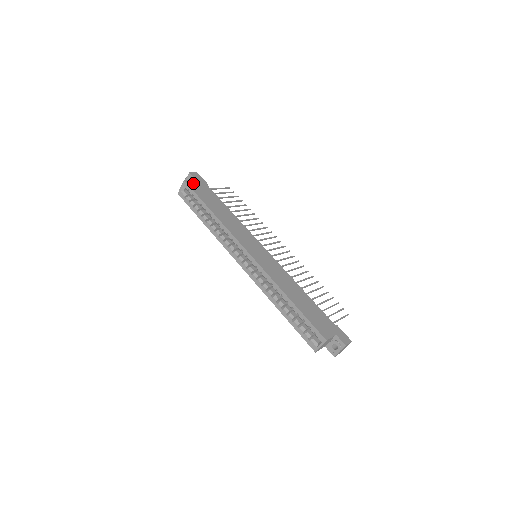
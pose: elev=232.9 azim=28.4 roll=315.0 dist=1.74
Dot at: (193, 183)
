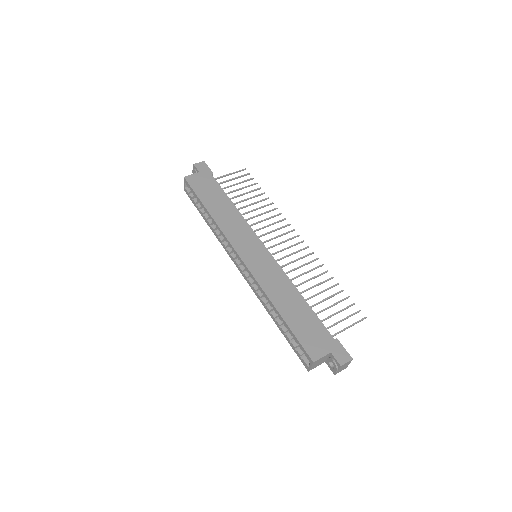
Dot at: (194, 178)
